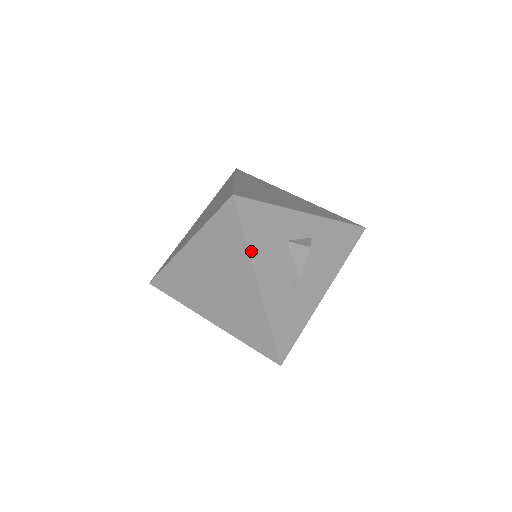
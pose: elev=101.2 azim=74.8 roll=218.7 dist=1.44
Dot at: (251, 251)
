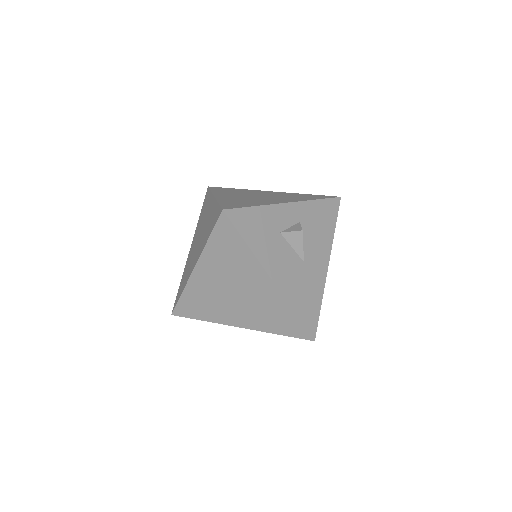
Dot at: (255, 252)
